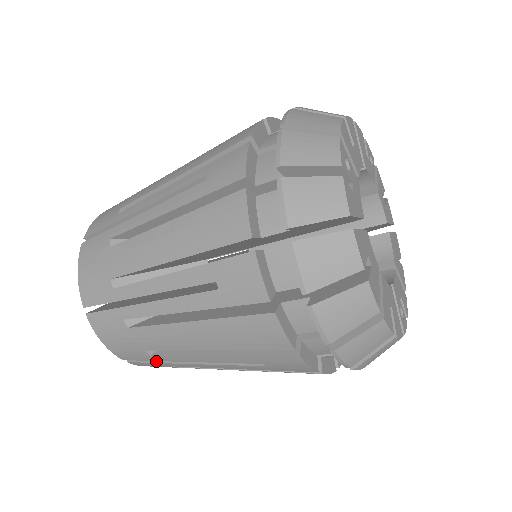
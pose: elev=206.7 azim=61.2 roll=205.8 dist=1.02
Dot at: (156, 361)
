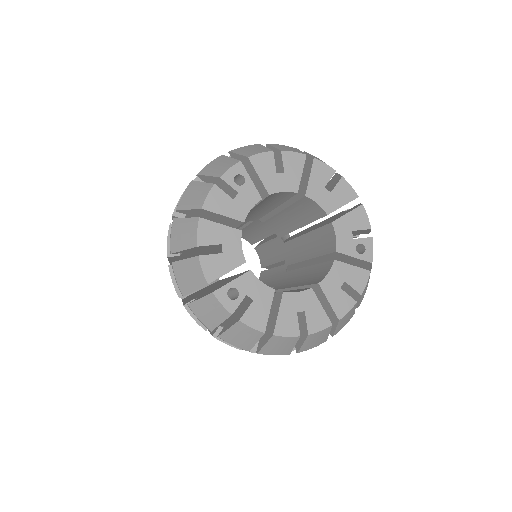
Dot at: occluded
